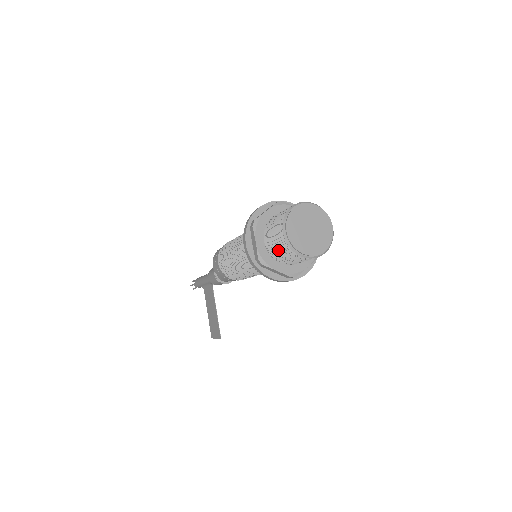
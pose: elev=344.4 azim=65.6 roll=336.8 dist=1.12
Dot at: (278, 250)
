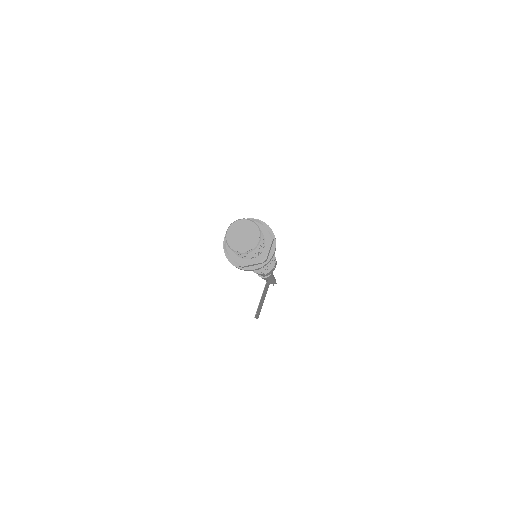
Dot at: occluded
